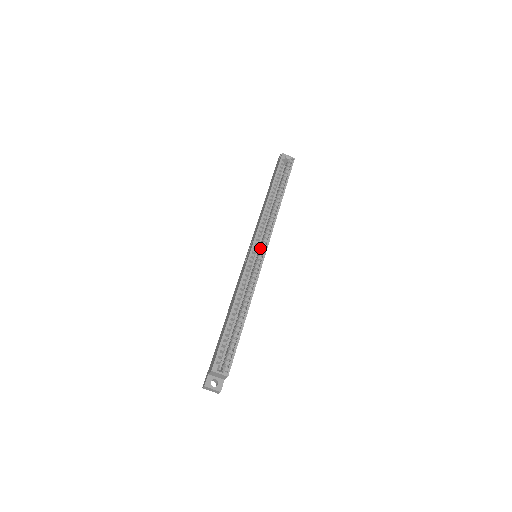
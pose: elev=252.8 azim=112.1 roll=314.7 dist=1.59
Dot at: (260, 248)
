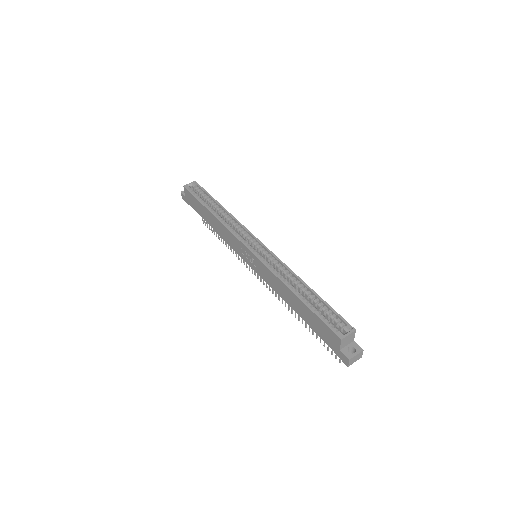
Dot at: (253, 245)
